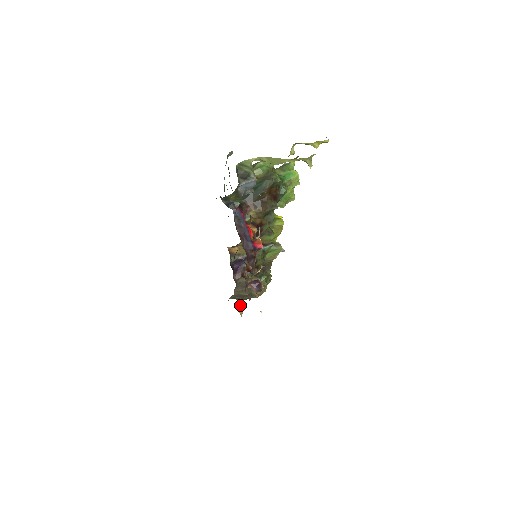
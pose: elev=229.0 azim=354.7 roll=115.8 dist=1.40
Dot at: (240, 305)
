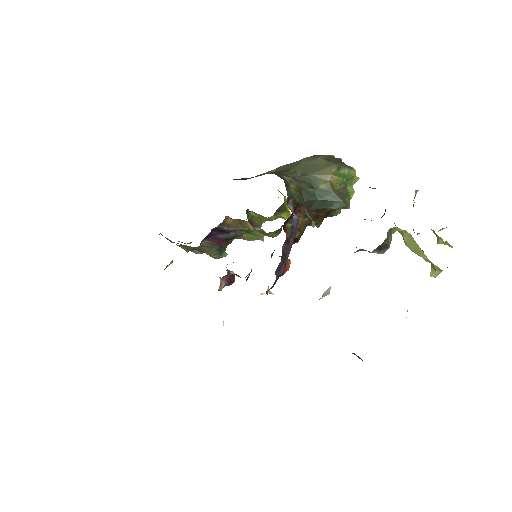
Dot at: occluded
